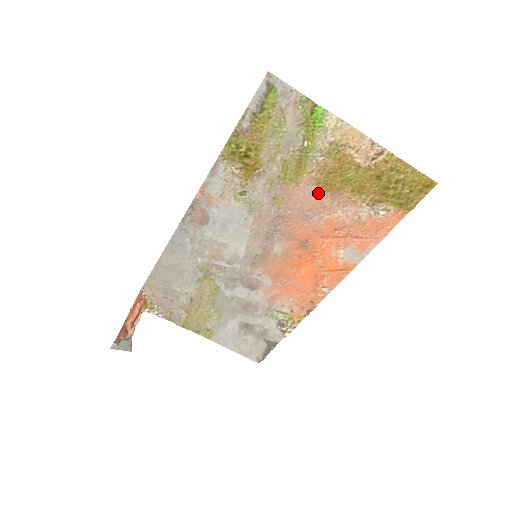
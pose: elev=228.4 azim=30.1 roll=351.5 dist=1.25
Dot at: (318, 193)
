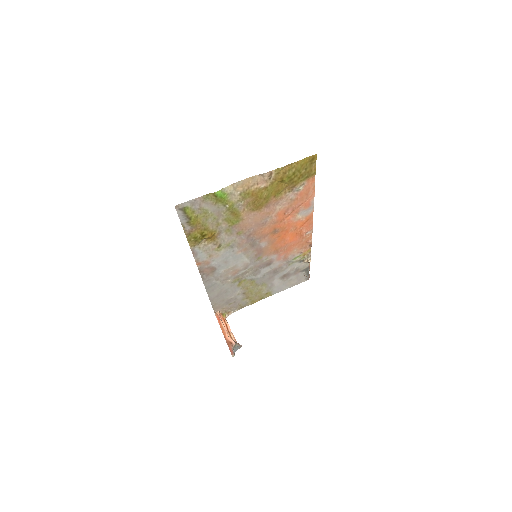
Dot at: (257, 212)
